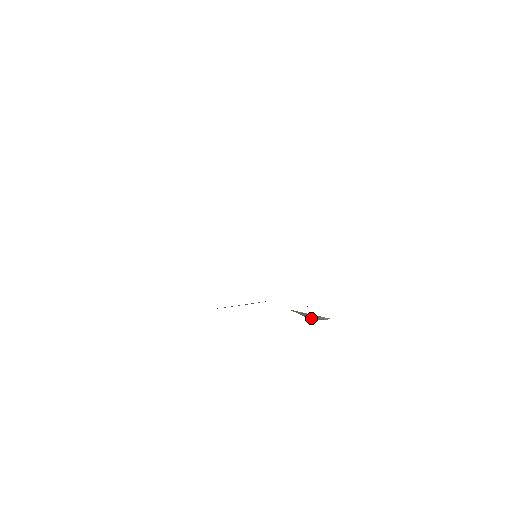
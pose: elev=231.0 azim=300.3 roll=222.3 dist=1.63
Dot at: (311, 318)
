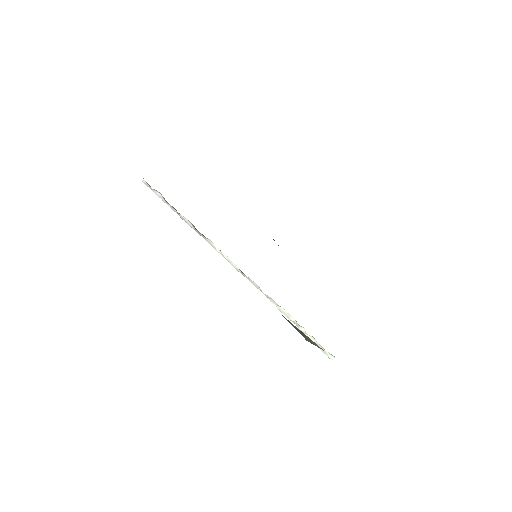
Dot at: (303, 336)
